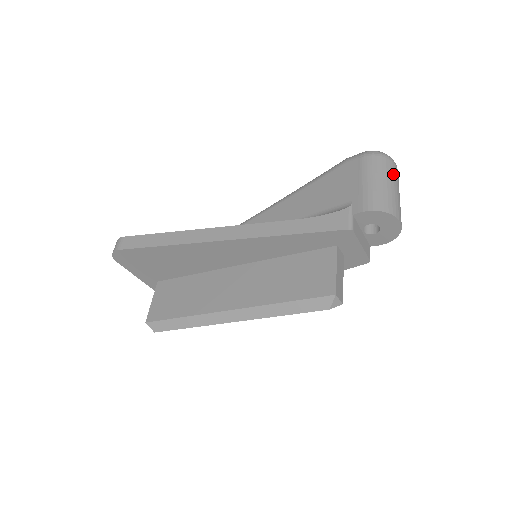
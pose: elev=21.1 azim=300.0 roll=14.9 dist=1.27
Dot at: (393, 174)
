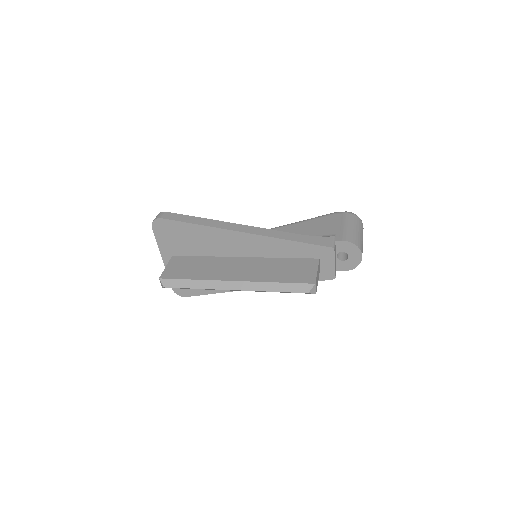
Dot at: (362, 229)
